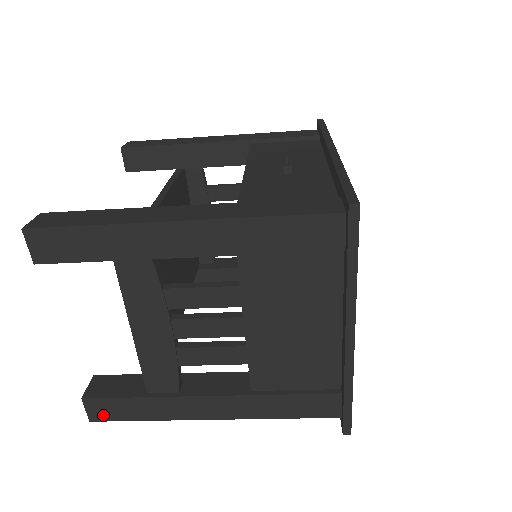
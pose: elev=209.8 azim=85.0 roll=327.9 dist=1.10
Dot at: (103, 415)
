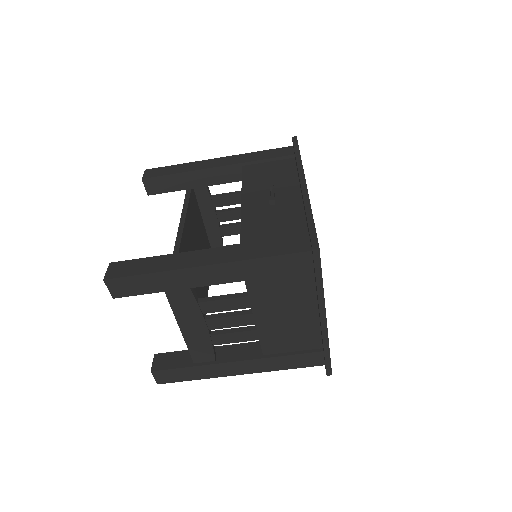
Dot at: (166, 380)
